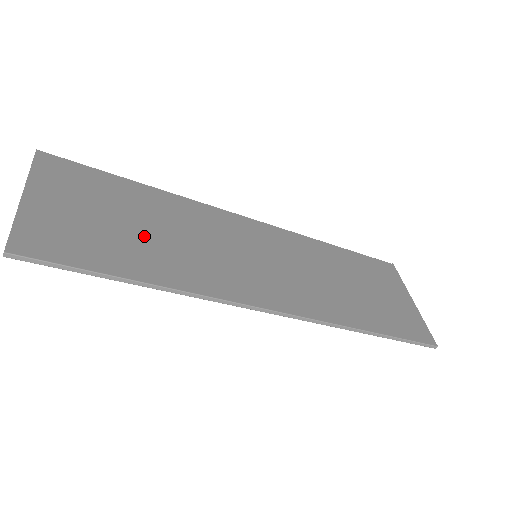
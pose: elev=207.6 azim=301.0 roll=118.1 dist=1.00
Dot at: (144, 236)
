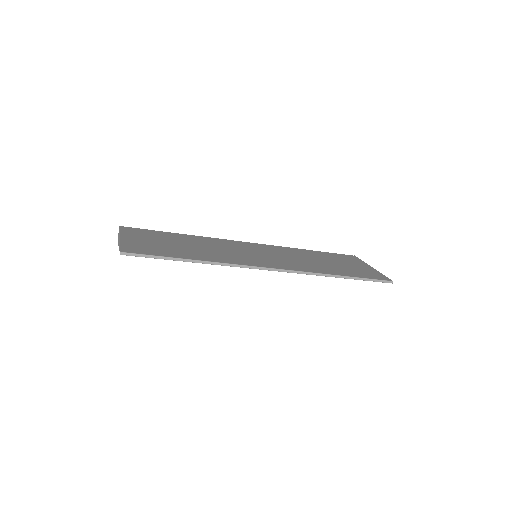
Dot at: (187, 248)
